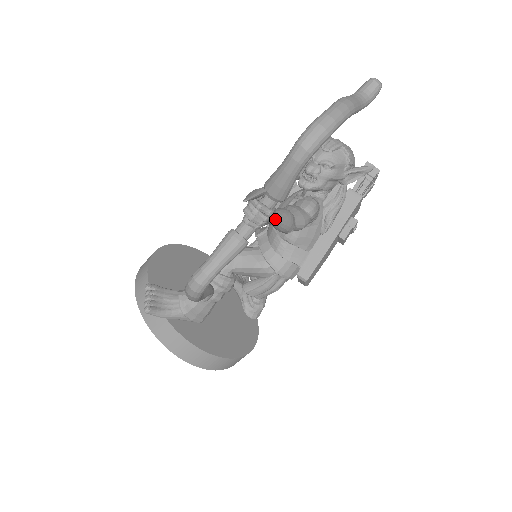
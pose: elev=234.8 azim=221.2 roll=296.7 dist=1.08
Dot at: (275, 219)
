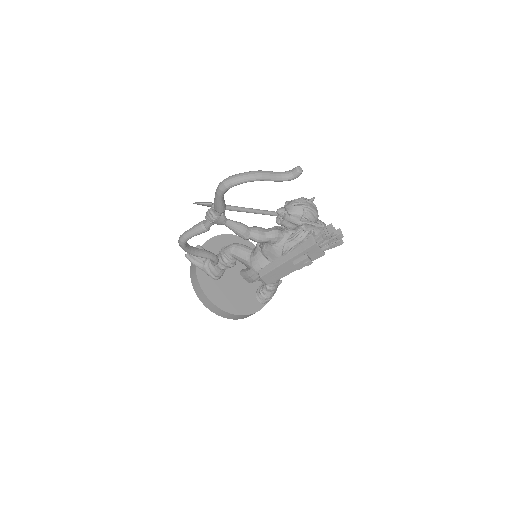
Dot at: (227, 224)
